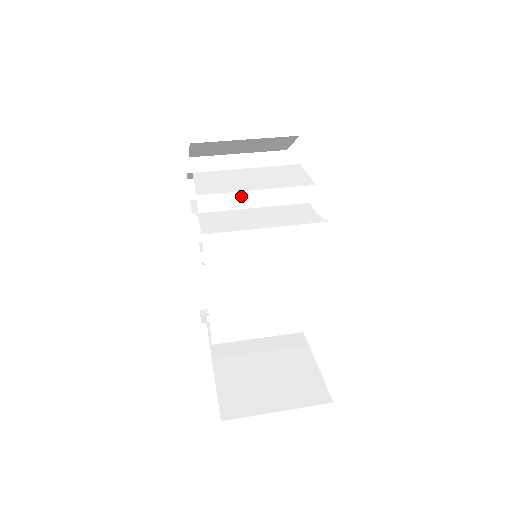
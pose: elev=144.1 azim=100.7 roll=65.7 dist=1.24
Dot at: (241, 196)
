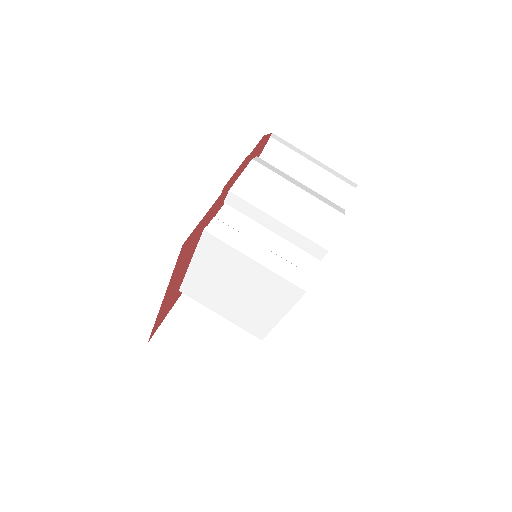
Dot at: (264, 215)
